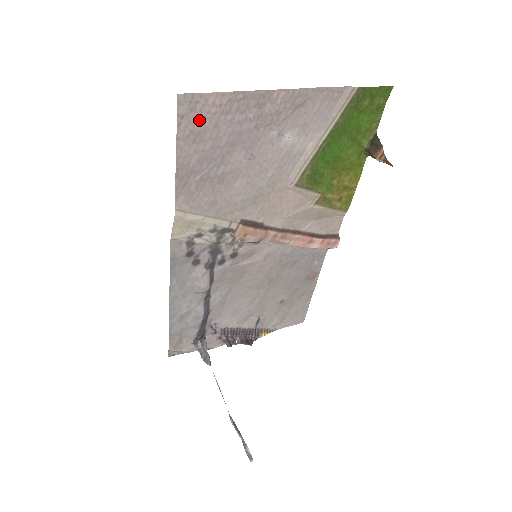
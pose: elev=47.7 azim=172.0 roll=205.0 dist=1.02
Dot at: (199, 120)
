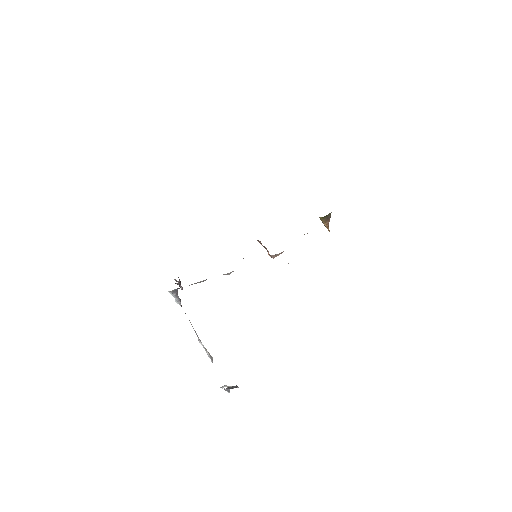
Dot at: occluded
